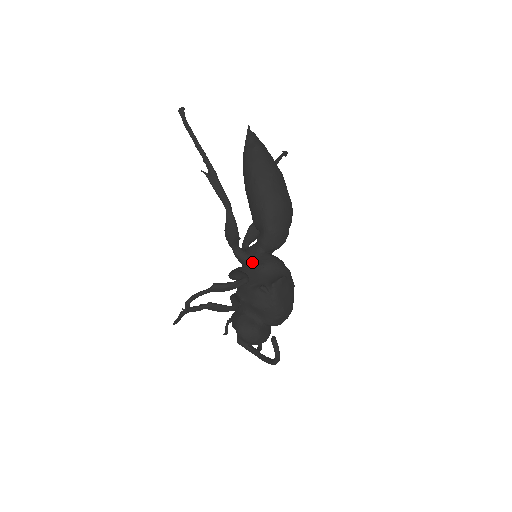
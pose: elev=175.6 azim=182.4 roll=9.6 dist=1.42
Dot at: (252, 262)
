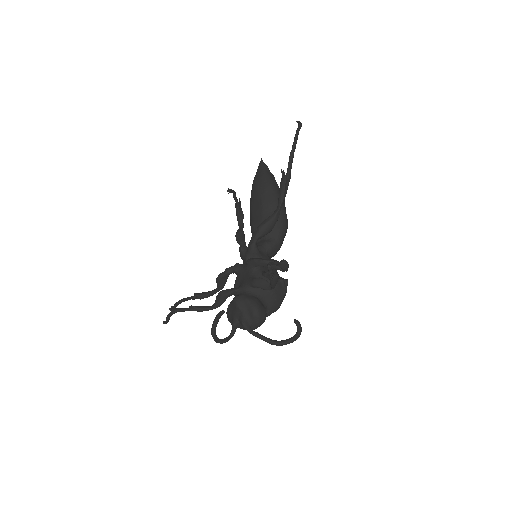
Dot at: occluded
